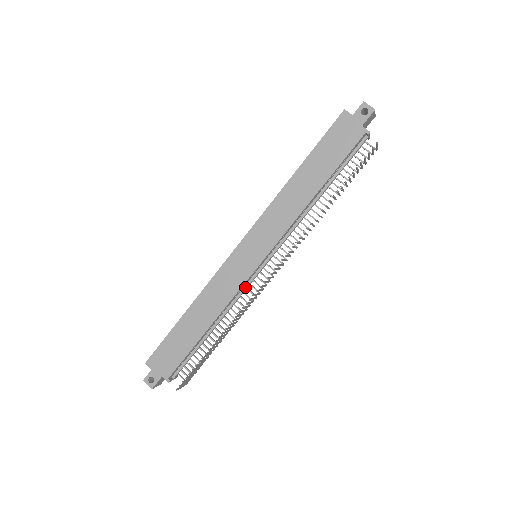
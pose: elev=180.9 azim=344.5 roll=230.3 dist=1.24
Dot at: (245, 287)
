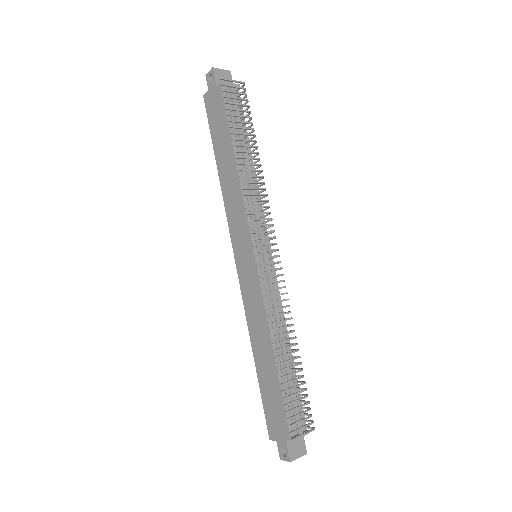
Dot at: (269, 288)
